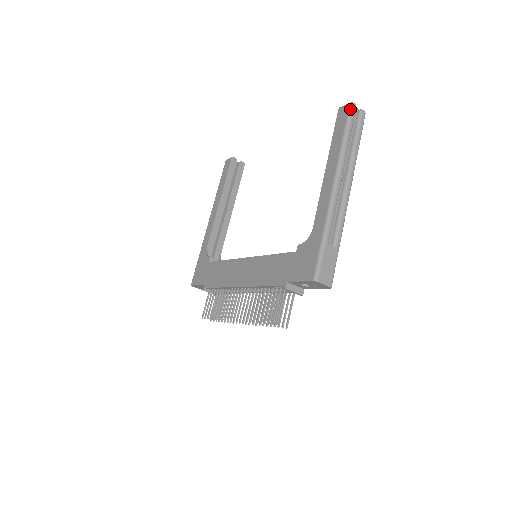
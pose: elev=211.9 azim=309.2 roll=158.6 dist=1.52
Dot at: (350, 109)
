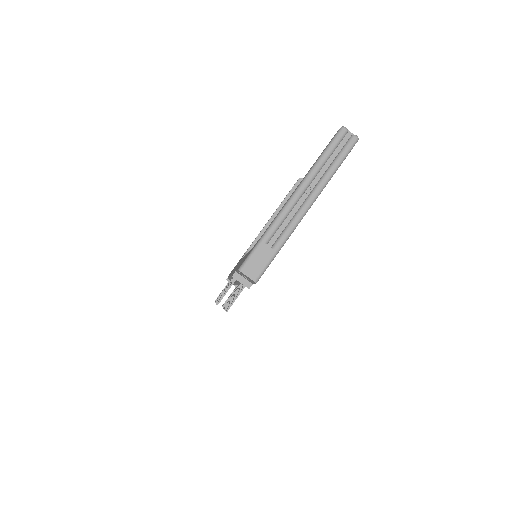
Dot at: (338, 132)
